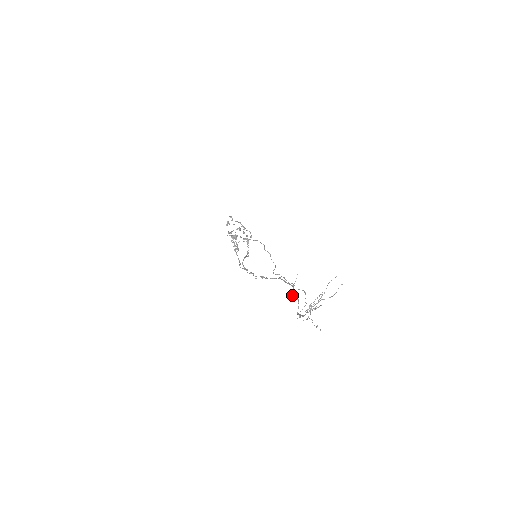
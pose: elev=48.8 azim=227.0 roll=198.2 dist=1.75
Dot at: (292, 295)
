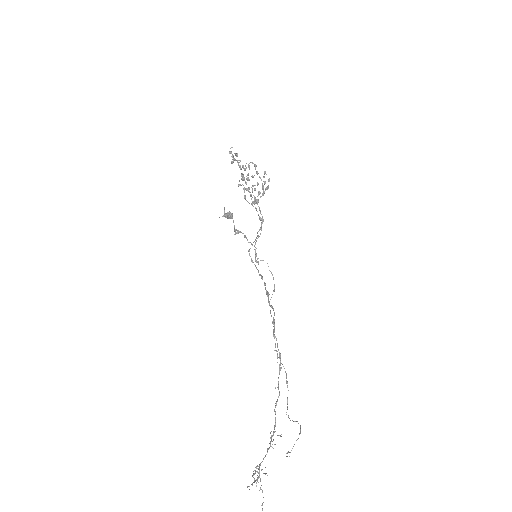
Dot at: occluded
